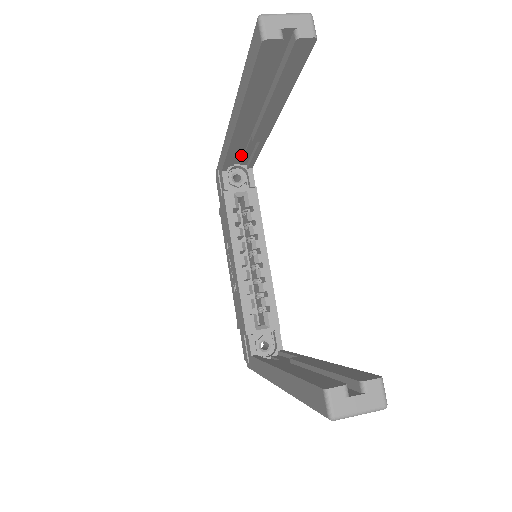
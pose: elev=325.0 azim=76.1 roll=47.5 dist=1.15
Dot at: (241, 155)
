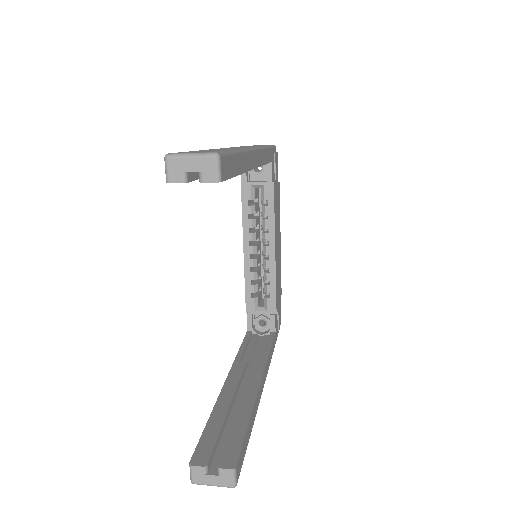
Dot at: occluded
